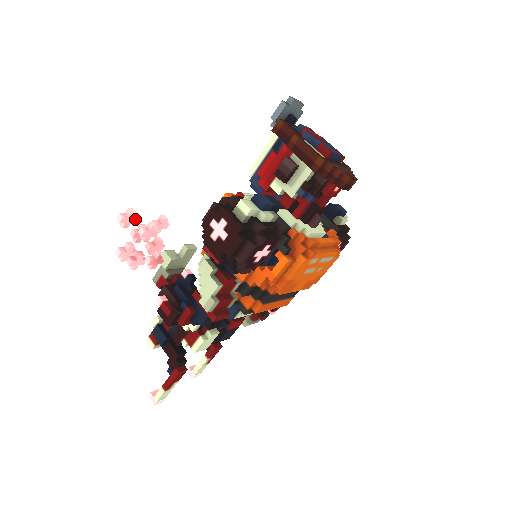
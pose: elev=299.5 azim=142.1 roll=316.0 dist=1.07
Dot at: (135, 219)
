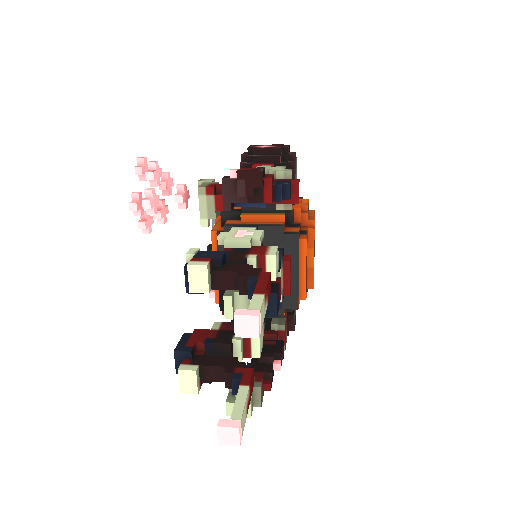
Dot at: occluded
